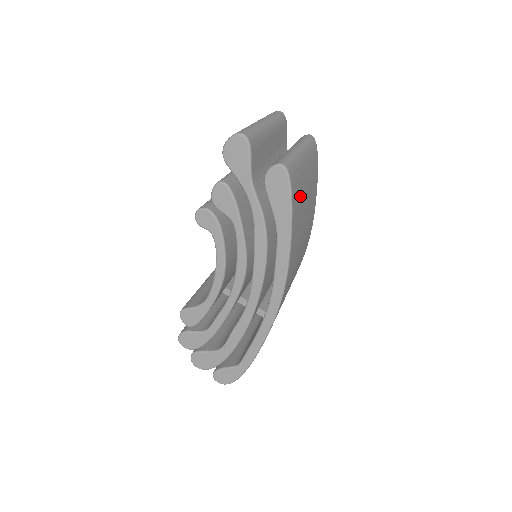
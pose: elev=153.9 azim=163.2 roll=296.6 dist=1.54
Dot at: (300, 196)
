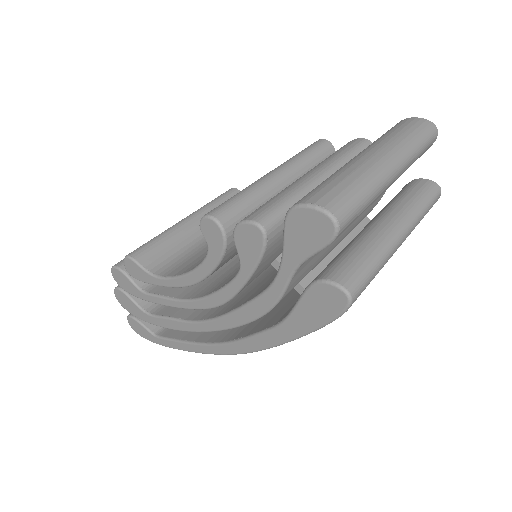
Dot at: occluded
